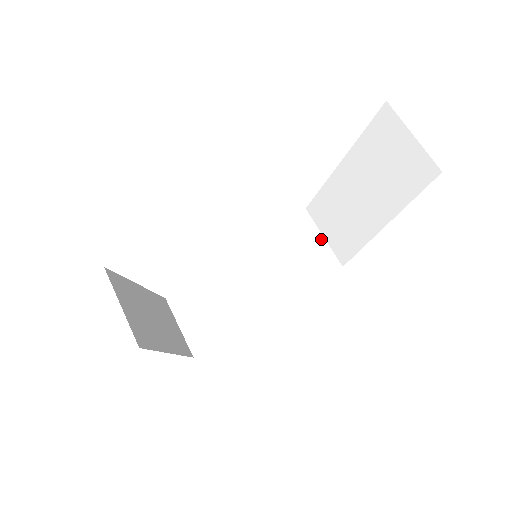
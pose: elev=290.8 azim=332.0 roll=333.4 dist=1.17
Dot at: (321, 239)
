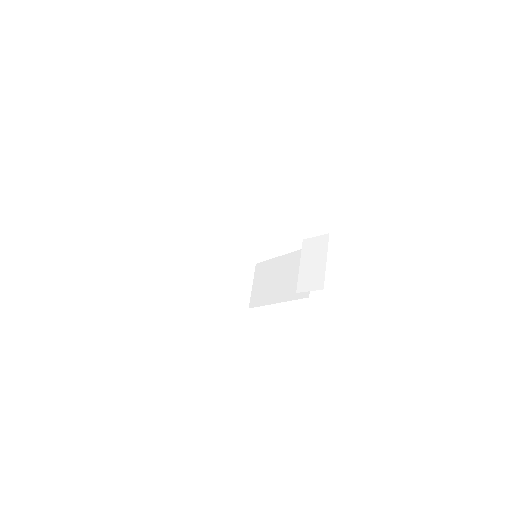
Dot at: (324, 261)
